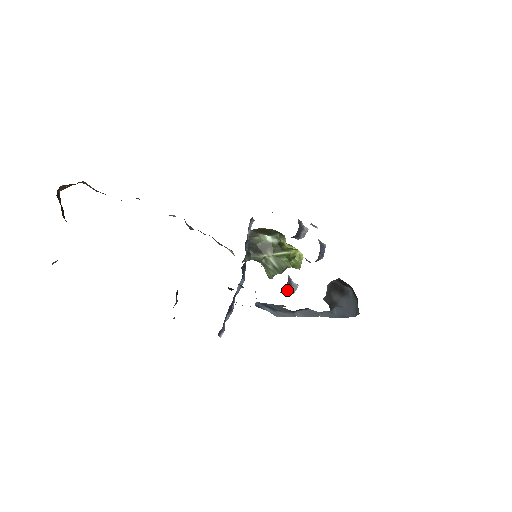
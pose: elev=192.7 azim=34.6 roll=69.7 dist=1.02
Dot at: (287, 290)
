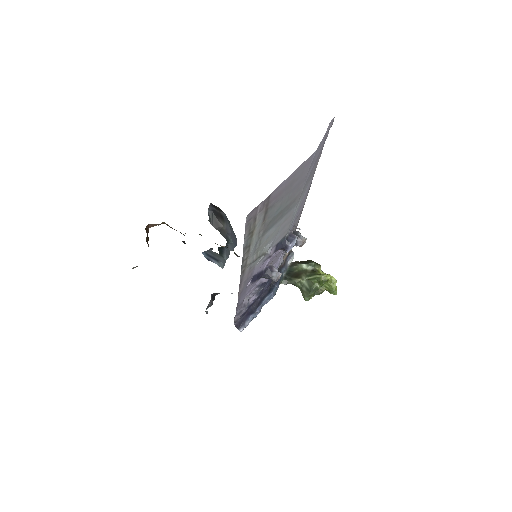
Dot at: (268, 275)
